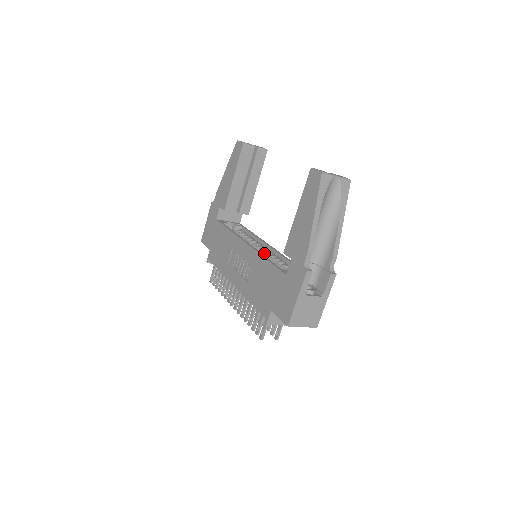
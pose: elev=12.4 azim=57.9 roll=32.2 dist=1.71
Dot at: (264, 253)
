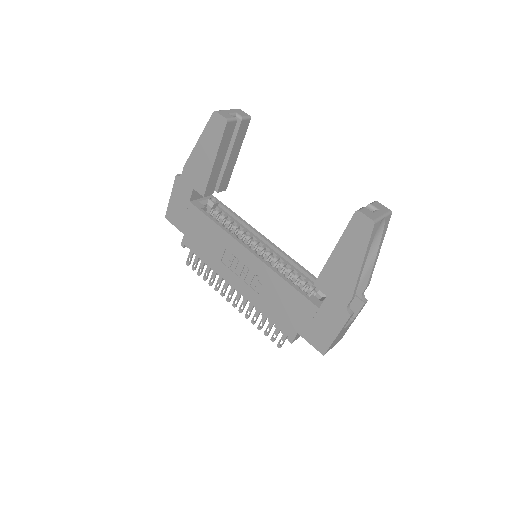
Dot at: (267, 255)
